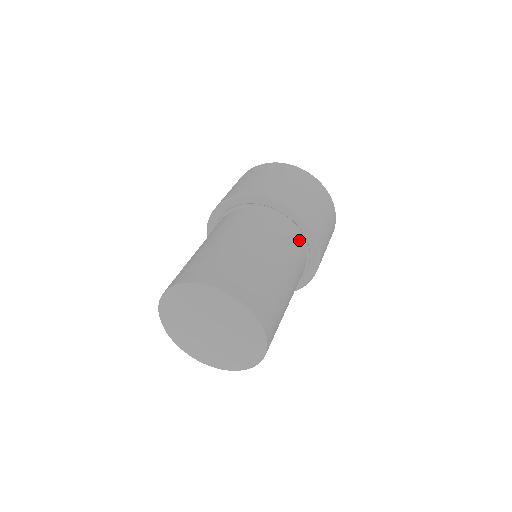
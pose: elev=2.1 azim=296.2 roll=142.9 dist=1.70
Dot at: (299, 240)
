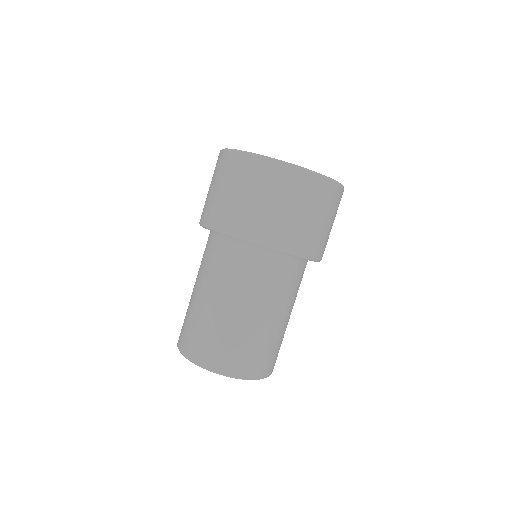
Dot at: (295, 265)
